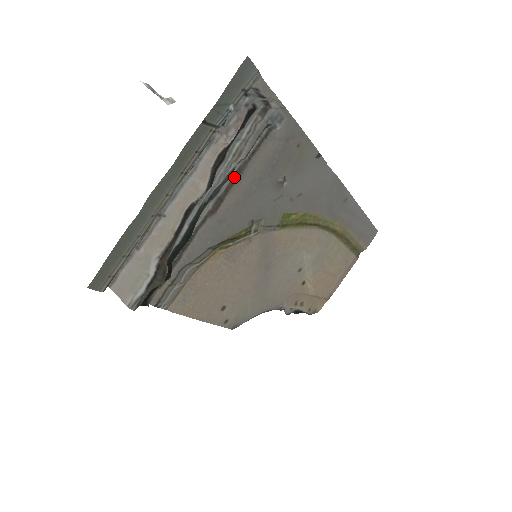
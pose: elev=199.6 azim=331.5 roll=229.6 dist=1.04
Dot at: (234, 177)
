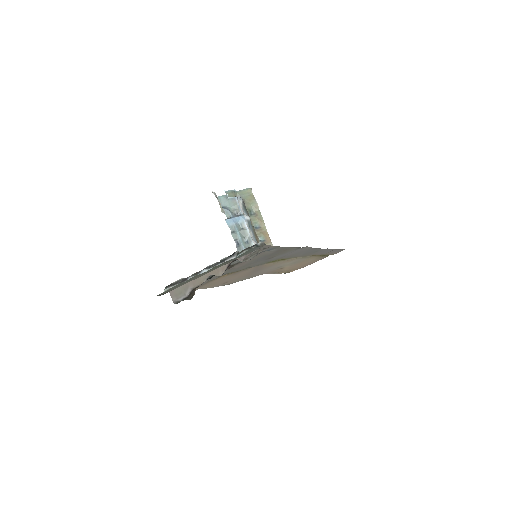
Dot at: occluded
